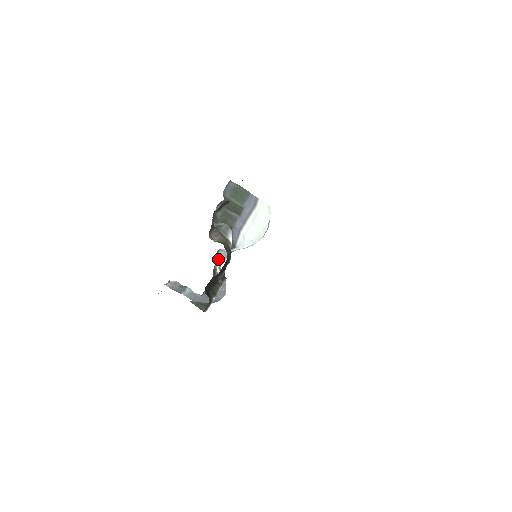
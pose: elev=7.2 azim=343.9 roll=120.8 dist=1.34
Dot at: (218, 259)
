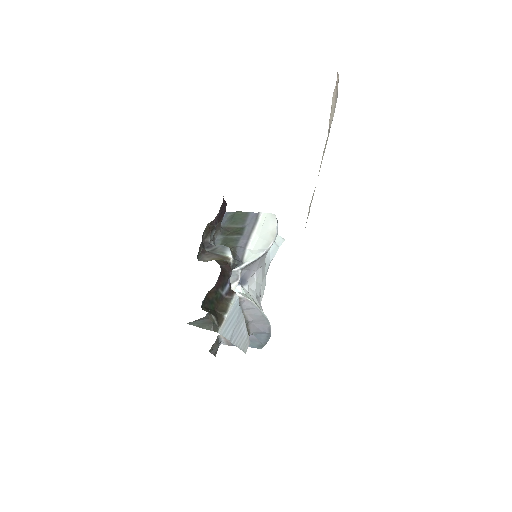
Dot at: (232, 283)
